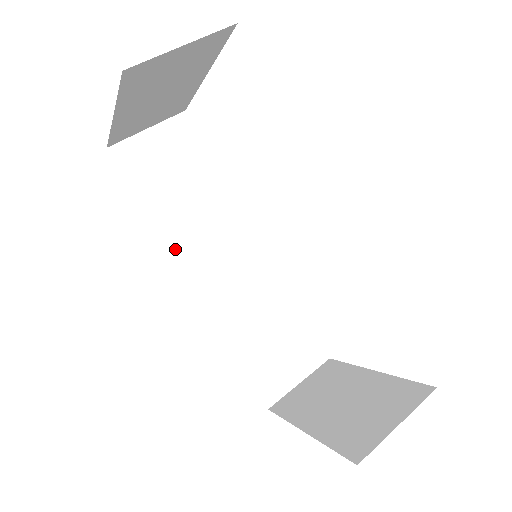
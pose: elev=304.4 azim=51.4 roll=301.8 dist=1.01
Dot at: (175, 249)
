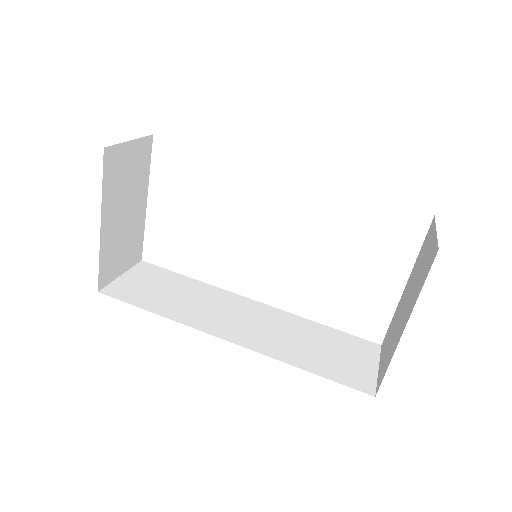
Dot at: (195, 326)
